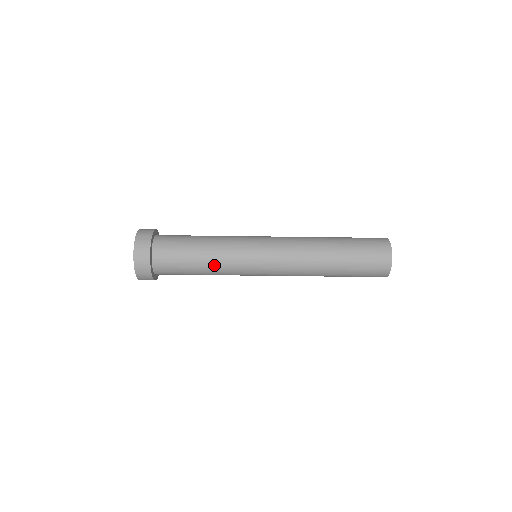
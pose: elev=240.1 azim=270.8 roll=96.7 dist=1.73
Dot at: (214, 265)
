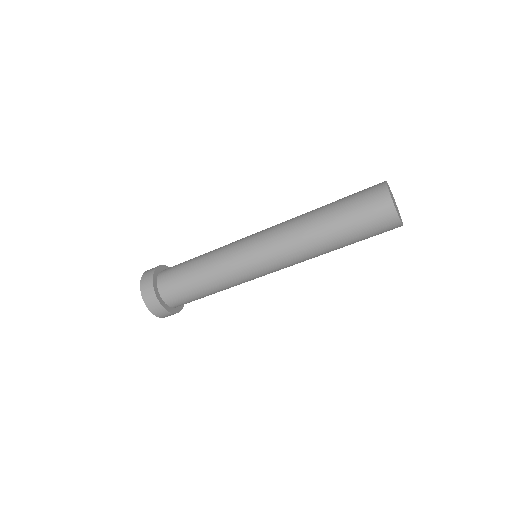
Dot at: (222, 289)
